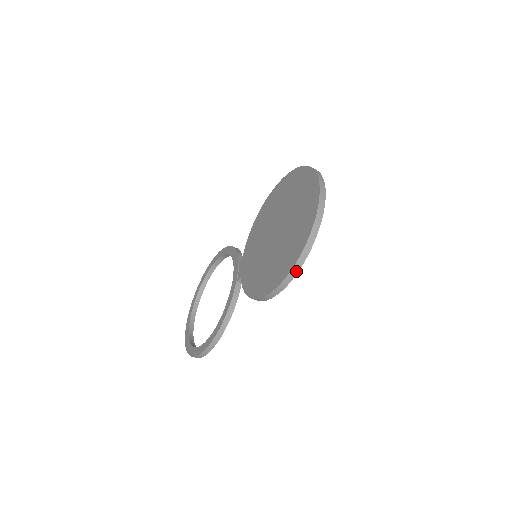
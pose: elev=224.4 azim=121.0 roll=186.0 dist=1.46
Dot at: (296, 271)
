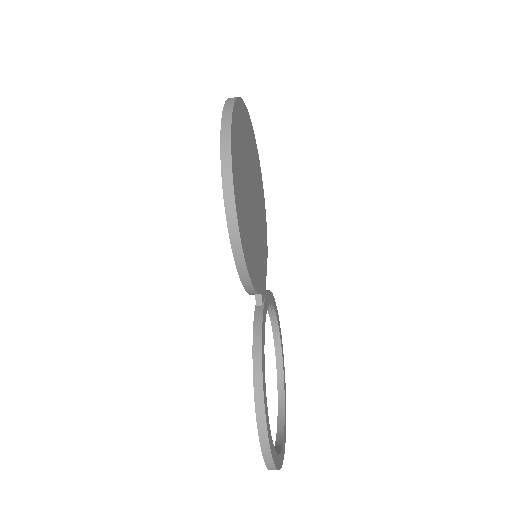
Dot at: (229, 170)
